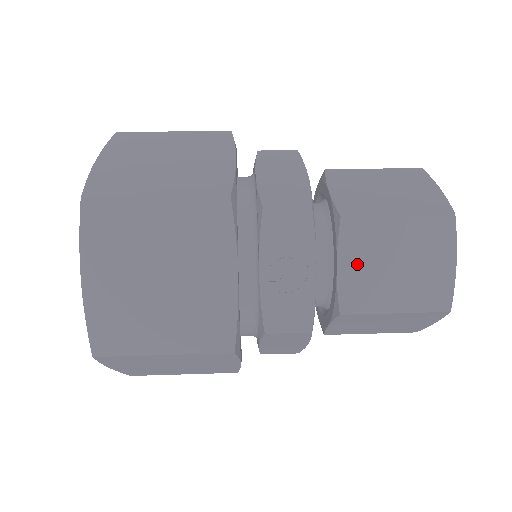
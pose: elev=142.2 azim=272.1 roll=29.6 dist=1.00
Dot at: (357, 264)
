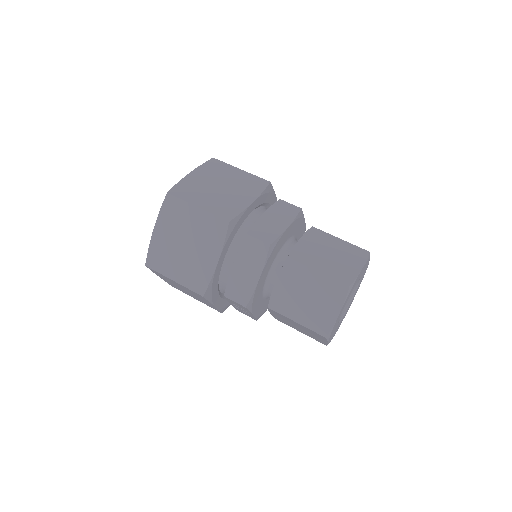
Dot at: (279, 317)
